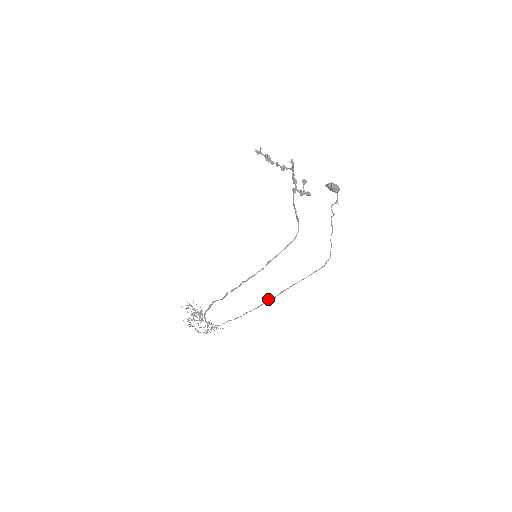
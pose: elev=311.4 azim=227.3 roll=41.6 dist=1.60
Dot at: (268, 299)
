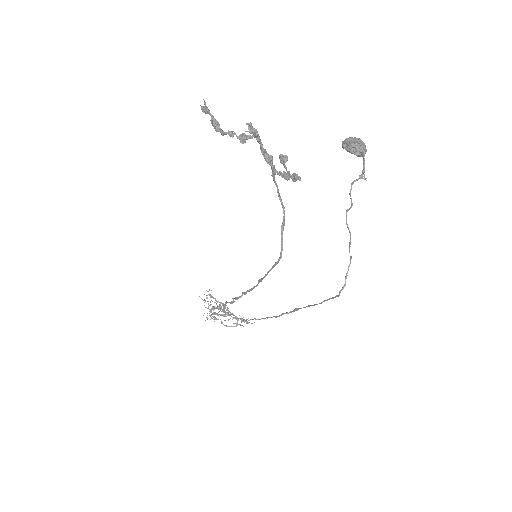
Dot at: occluded
